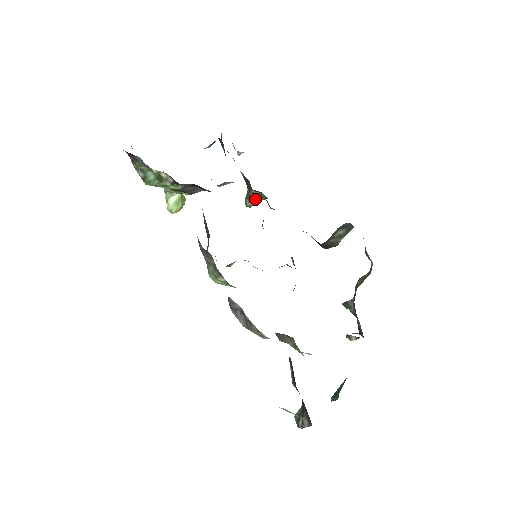
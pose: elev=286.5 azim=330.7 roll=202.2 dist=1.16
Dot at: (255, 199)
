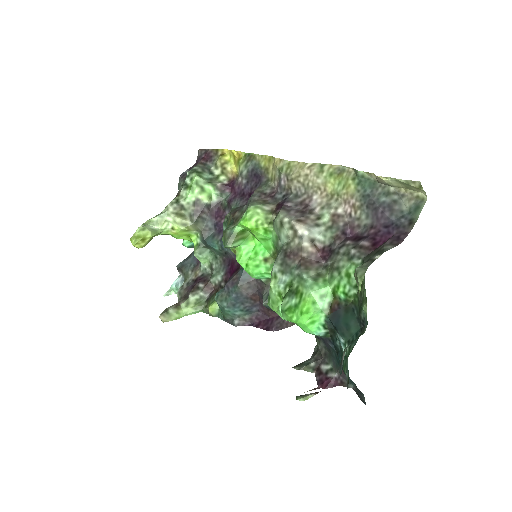
Dot at: (185, 306)
